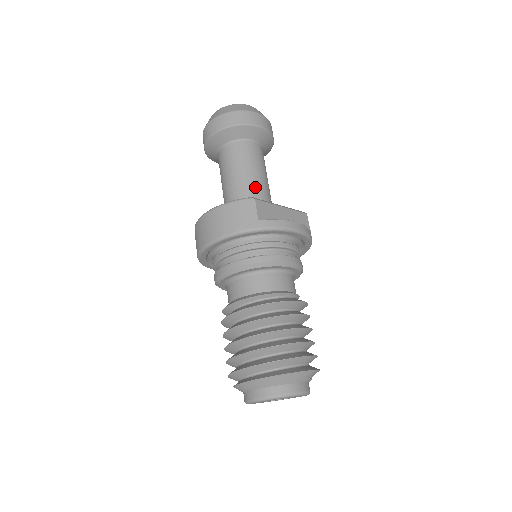
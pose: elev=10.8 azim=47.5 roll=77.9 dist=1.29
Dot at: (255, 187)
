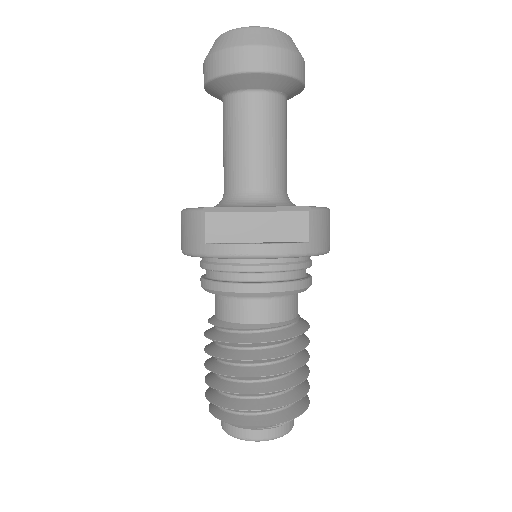
Dot at: (243, 170)
